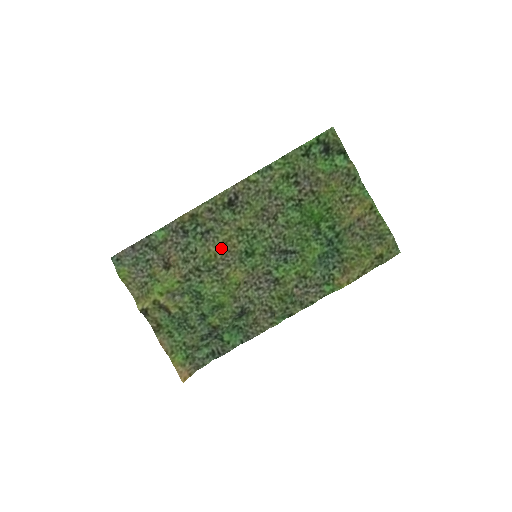
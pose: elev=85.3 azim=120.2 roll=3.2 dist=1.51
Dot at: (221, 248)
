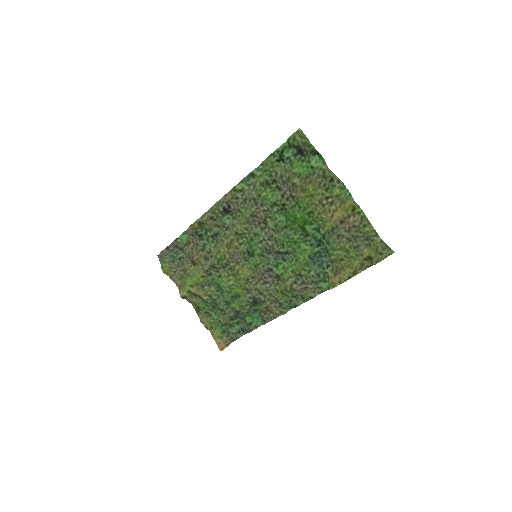
Dot at: (227, 249)
